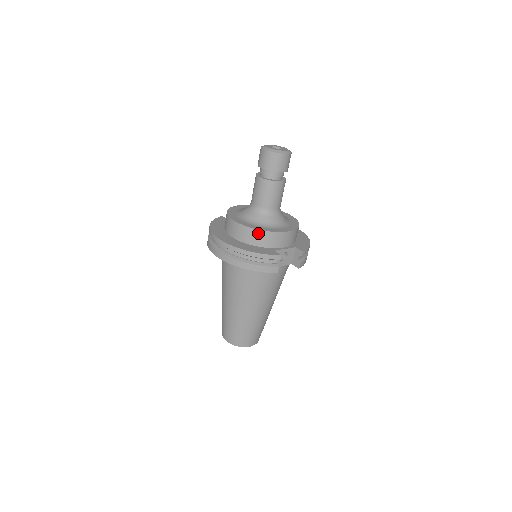
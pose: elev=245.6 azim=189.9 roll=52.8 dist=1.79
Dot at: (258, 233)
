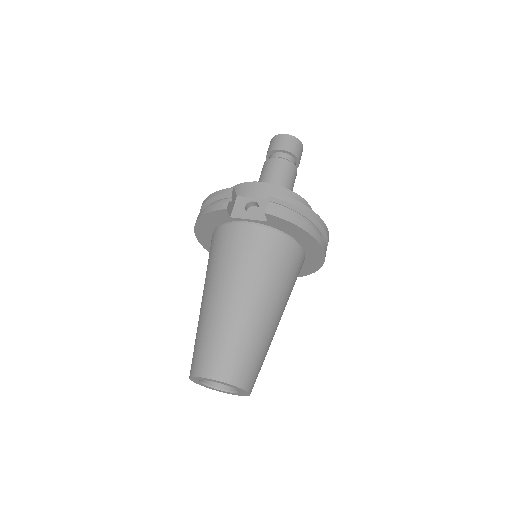
Dot at: occluded
